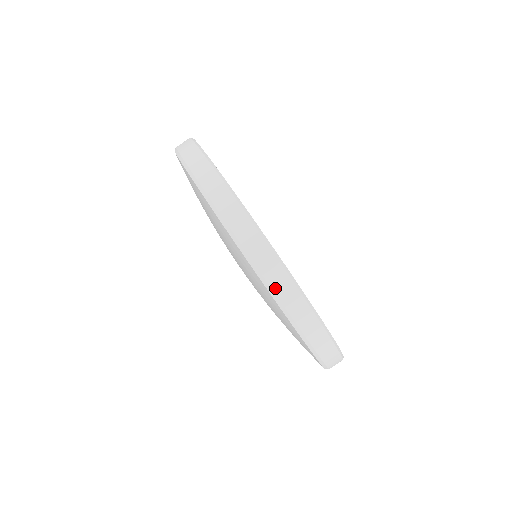
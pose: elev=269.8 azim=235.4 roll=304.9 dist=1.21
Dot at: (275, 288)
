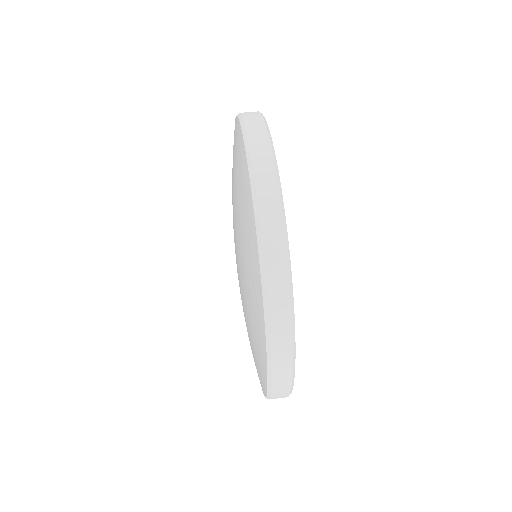
Dot at: (272, 314)
